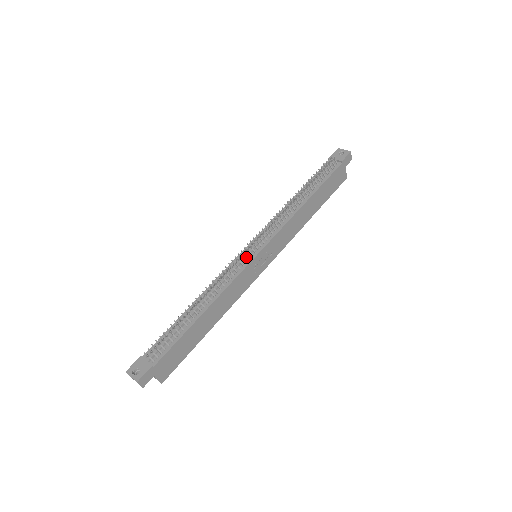
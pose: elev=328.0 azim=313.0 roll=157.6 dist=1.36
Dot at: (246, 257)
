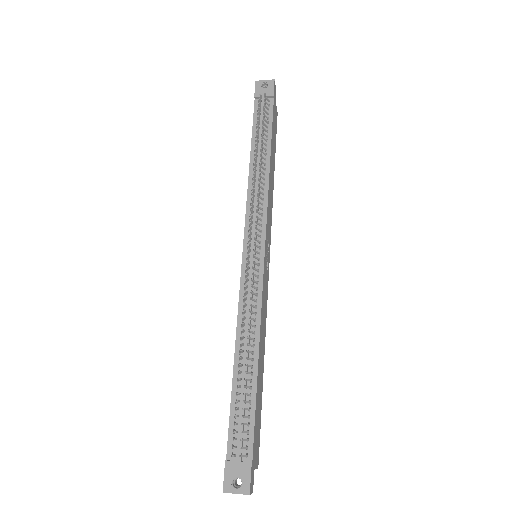
Dot at: (254, 265)
